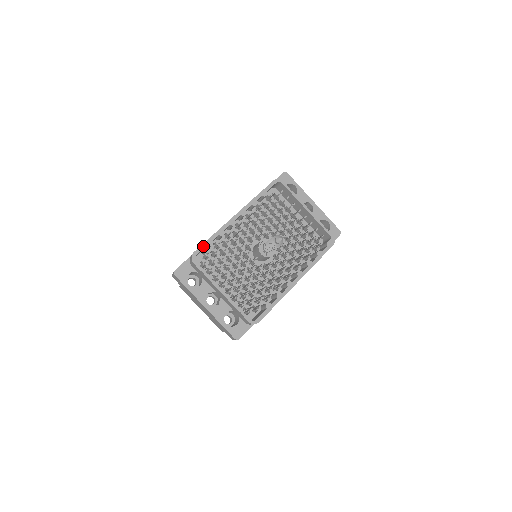
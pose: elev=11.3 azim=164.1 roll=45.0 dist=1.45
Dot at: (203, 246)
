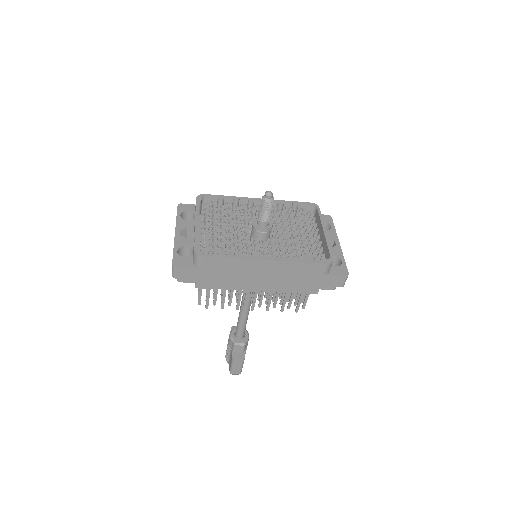
Dot at: (214, 196)
